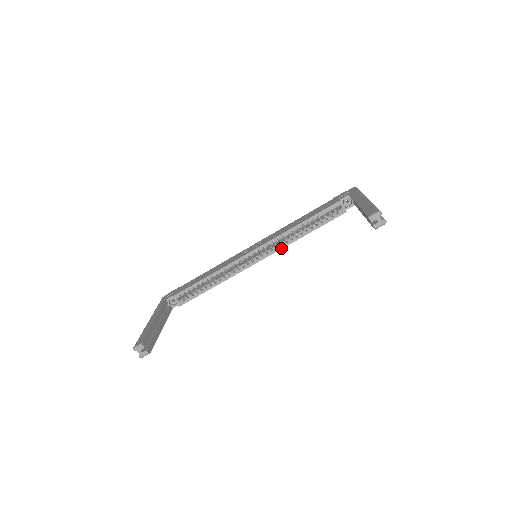
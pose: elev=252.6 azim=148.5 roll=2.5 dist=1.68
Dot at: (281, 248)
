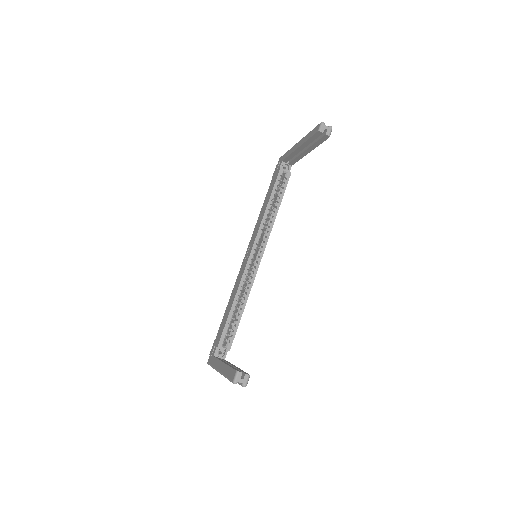
Dot at: (269, 235)
